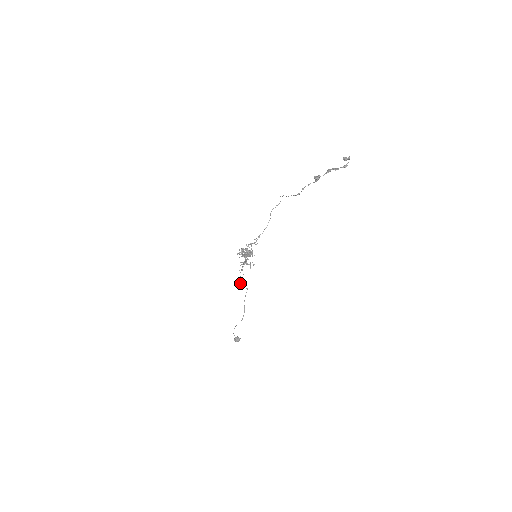
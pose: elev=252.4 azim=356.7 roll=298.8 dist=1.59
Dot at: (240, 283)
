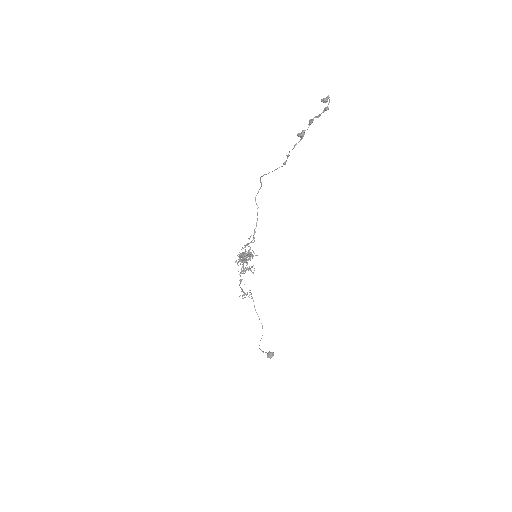
Dot at: (242, 295)
